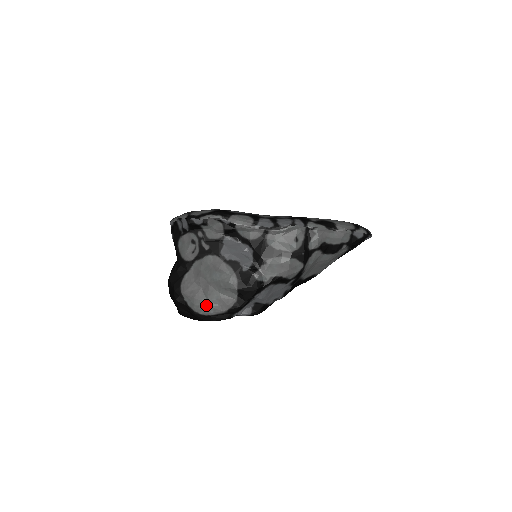
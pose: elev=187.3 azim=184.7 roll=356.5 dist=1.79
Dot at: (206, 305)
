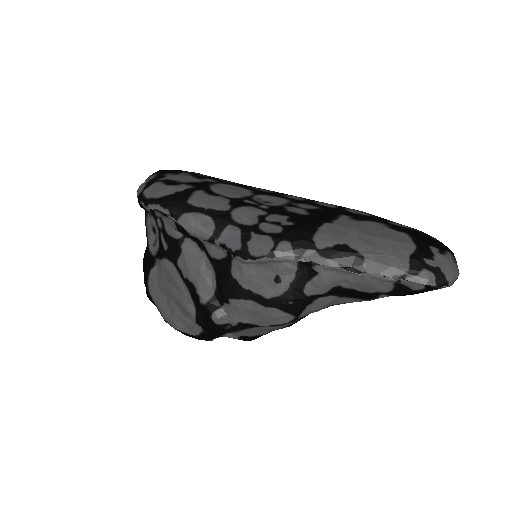
Dot at: (171, 320)
